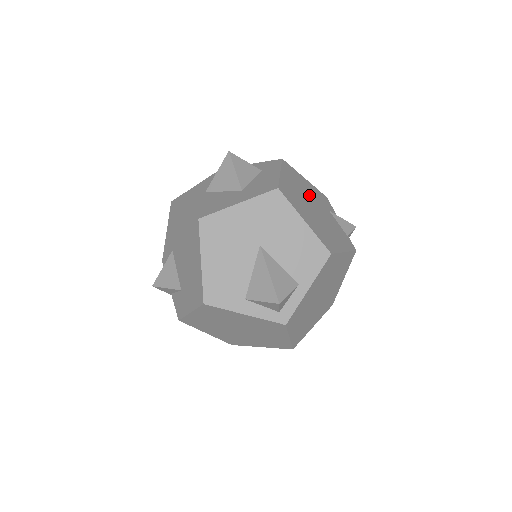
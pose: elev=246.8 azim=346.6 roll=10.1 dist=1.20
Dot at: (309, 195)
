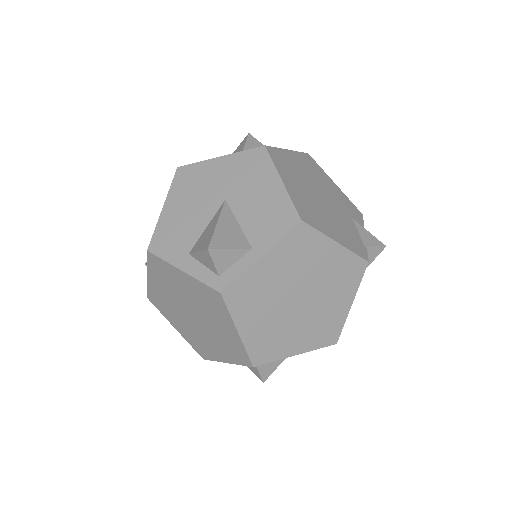
Dot at: (324, 188)
